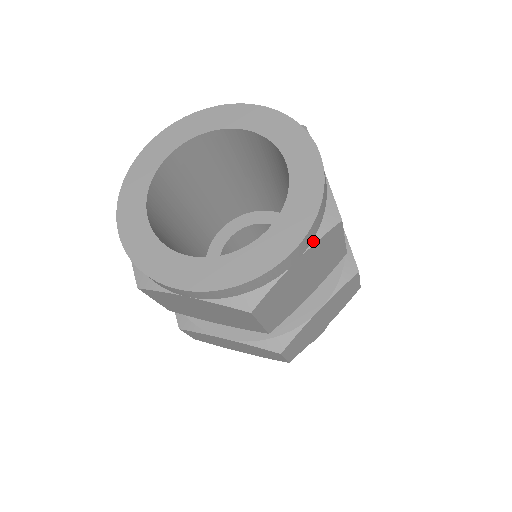
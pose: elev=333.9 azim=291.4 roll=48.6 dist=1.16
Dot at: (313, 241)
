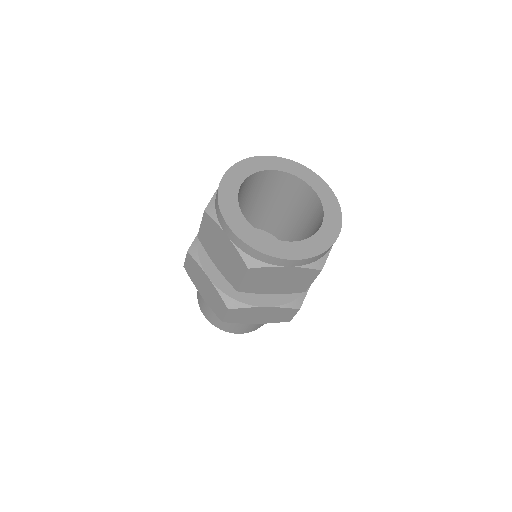
Dot at: occluded
